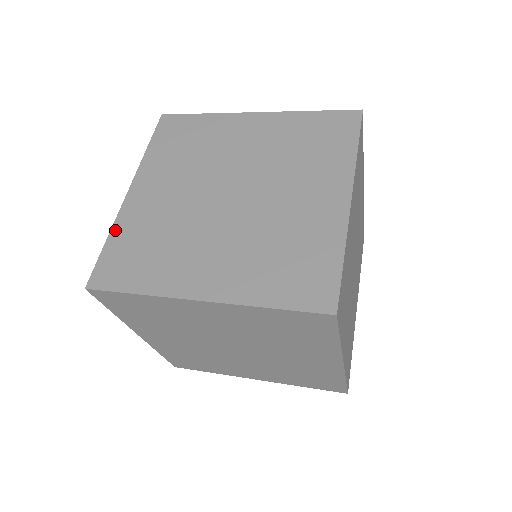
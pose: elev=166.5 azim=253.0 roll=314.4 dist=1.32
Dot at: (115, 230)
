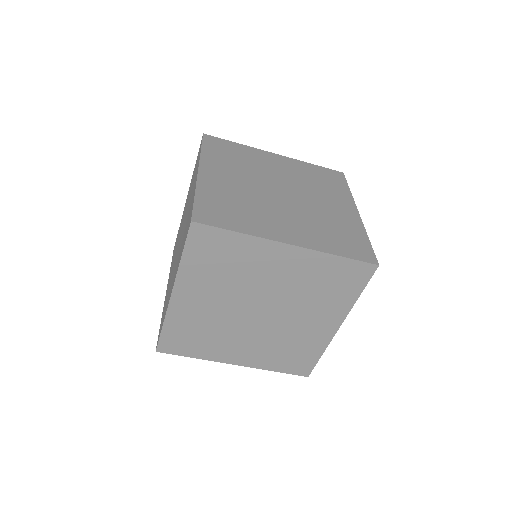
Dot at: occluded
